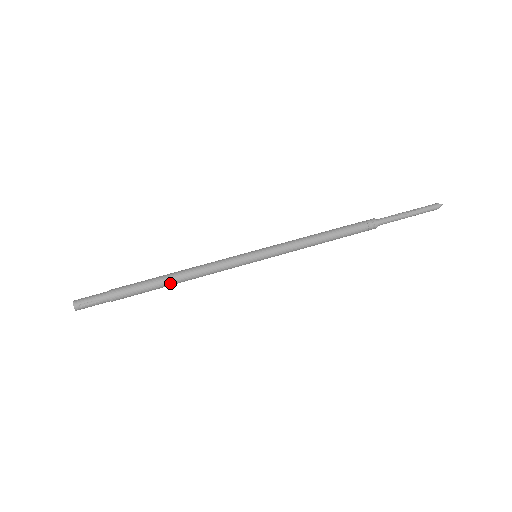
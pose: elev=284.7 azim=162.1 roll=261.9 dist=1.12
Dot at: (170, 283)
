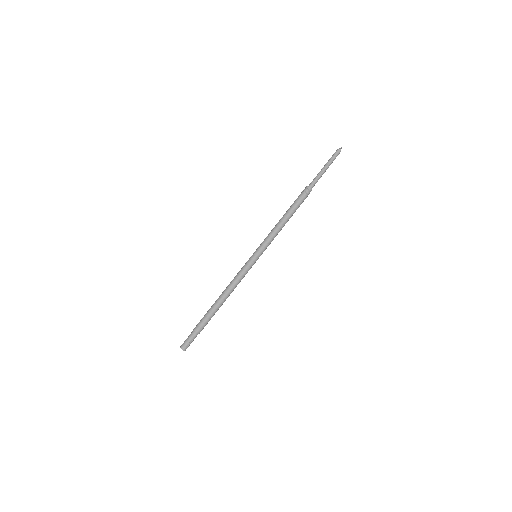
Dot at: (222, 304)
